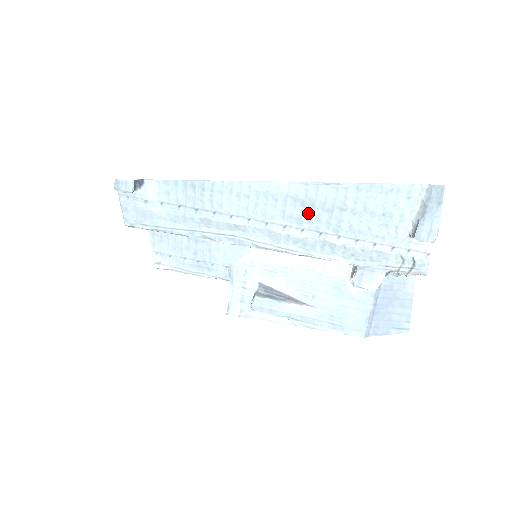
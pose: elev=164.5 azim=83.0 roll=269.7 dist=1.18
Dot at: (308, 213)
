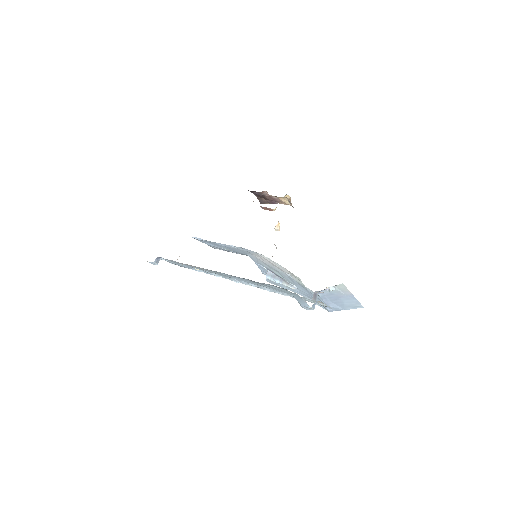
Dot at: (243, 280)
